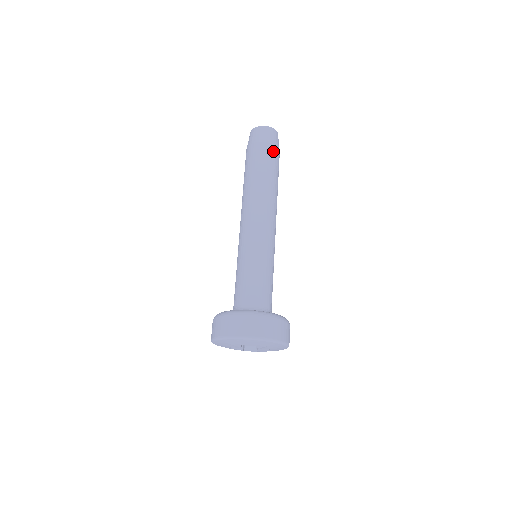
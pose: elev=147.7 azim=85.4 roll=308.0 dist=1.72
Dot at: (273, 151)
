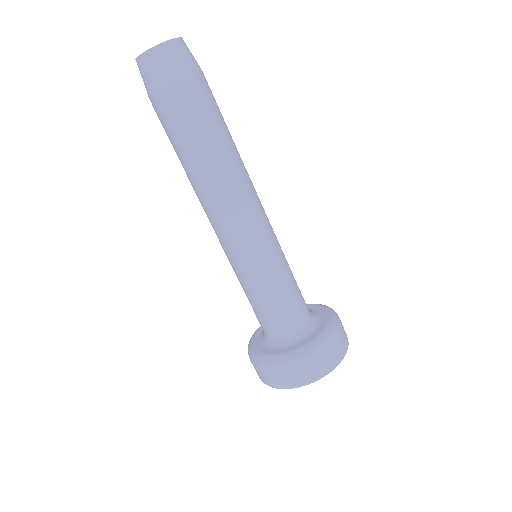
Dot at: (200, 88)
